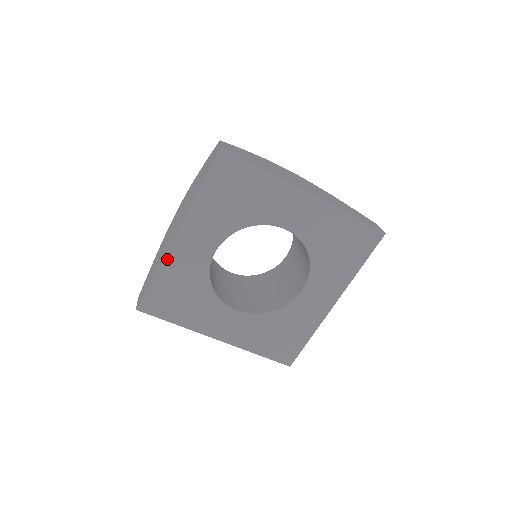
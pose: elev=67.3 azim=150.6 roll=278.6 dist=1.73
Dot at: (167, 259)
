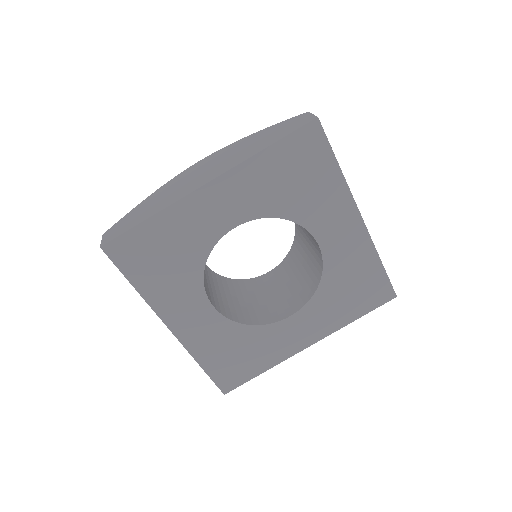
Dot at: (178, 206)
